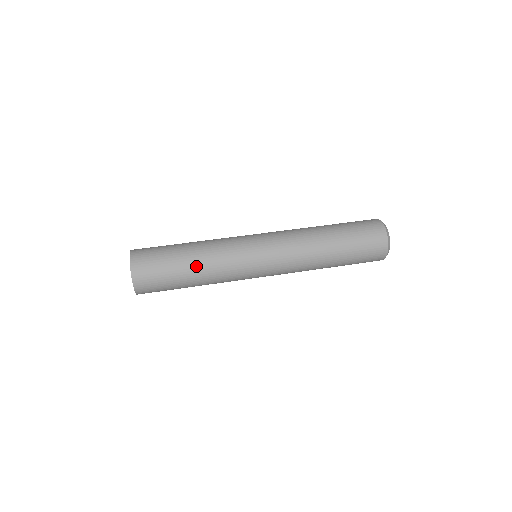
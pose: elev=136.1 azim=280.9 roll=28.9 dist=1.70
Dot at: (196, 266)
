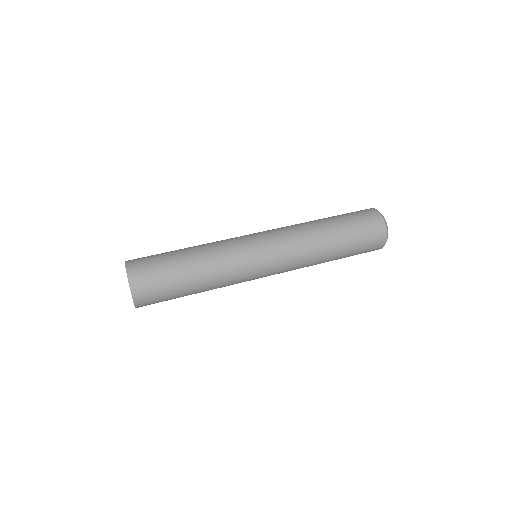
Dot at: (198, 273)
